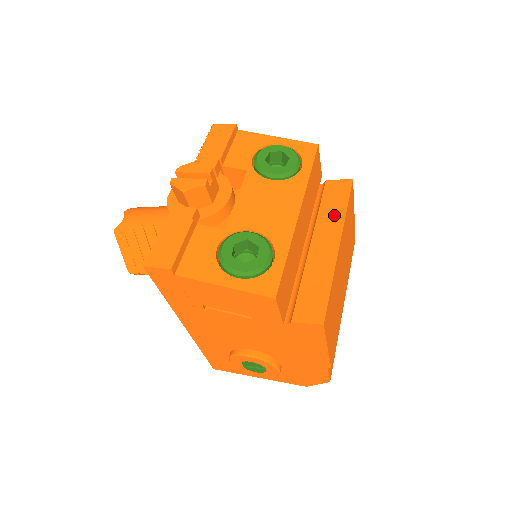
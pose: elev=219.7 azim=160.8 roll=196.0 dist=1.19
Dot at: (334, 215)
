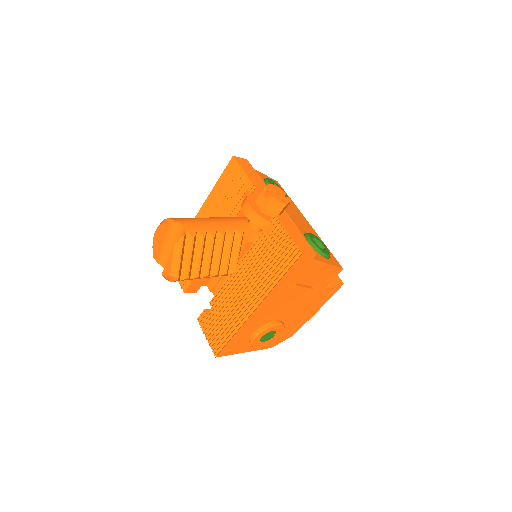
Dot at: occluded
